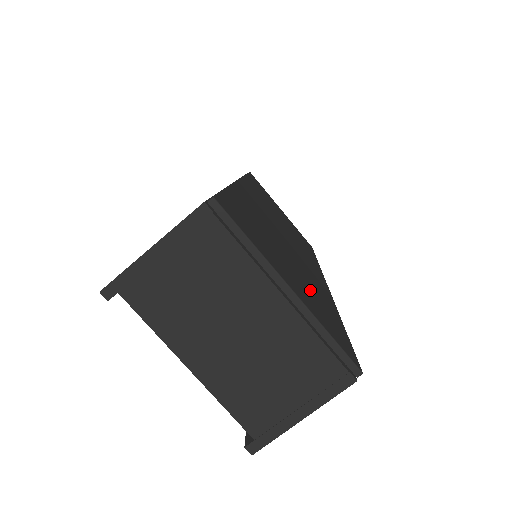
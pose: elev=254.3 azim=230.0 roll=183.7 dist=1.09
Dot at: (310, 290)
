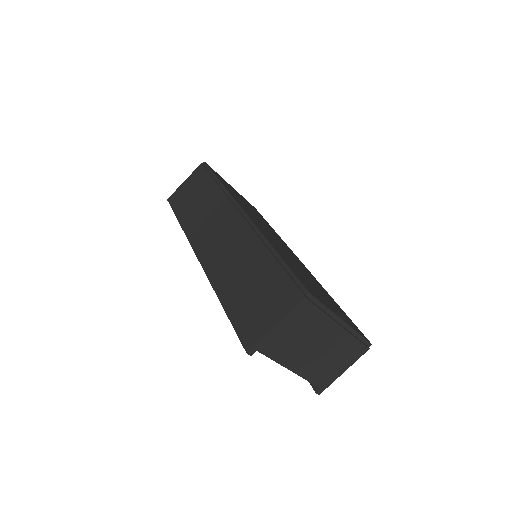
Dot at: (328, 299)
